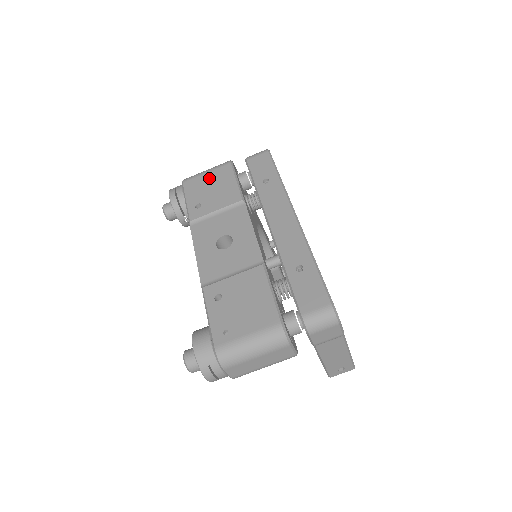
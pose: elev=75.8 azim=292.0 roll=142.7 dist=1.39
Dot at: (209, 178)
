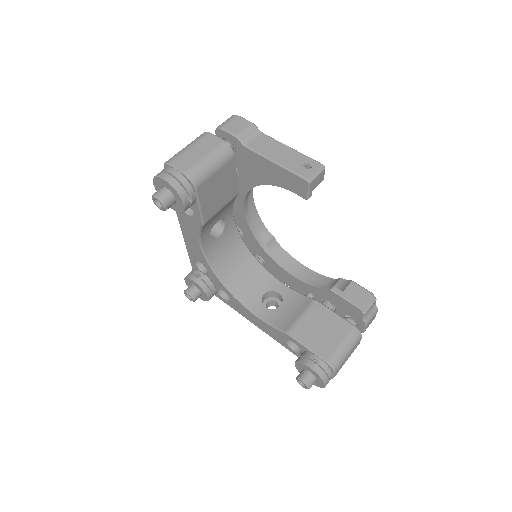
Dot at: occluded
